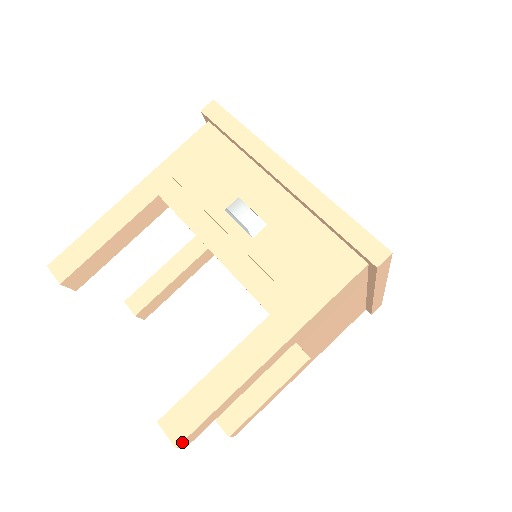
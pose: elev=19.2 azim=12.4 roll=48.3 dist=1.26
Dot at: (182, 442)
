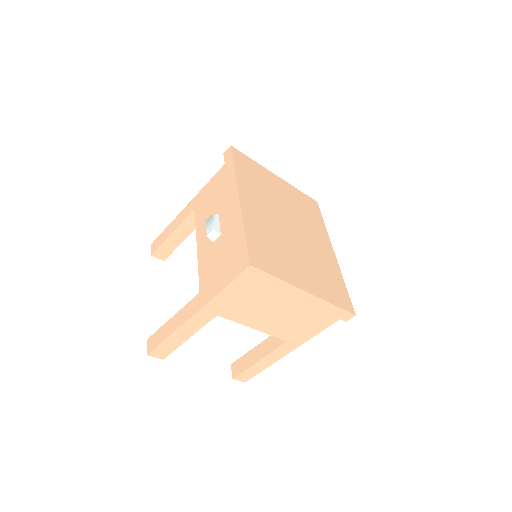
Dot at: (150, 353)
